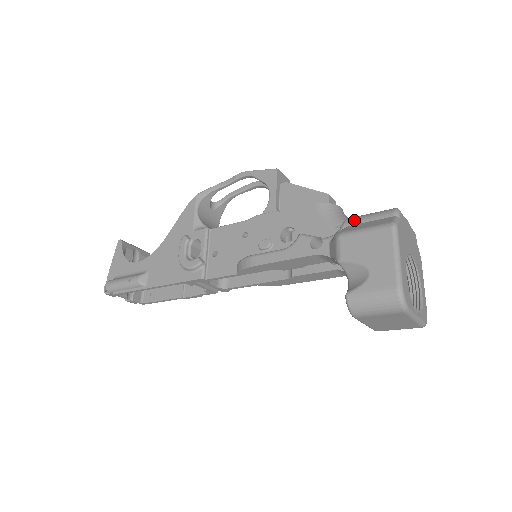
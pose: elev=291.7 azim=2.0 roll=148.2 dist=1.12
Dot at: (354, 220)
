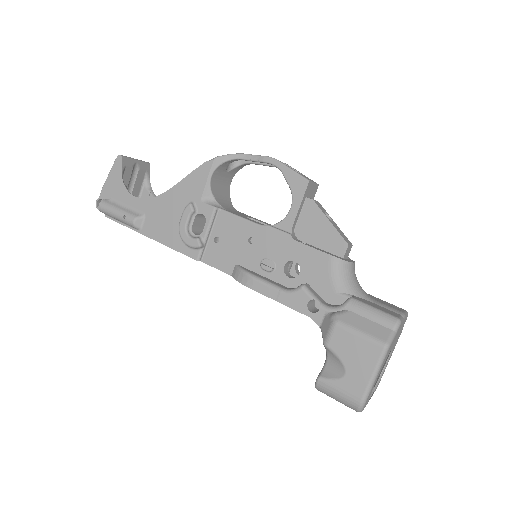
Dot at: (357, 308)
